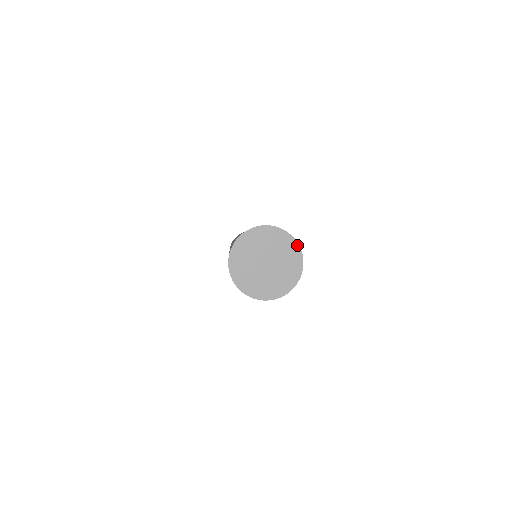
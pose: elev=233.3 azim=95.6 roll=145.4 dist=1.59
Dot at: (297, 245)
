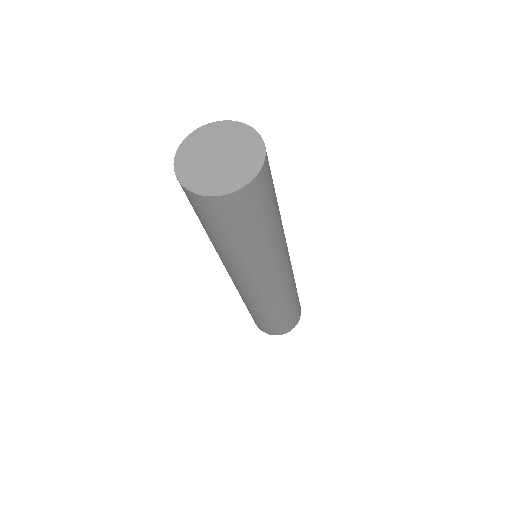
Dot at: (252, 129)
